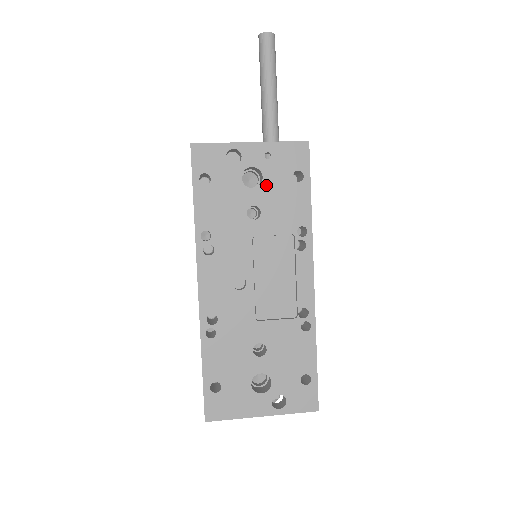
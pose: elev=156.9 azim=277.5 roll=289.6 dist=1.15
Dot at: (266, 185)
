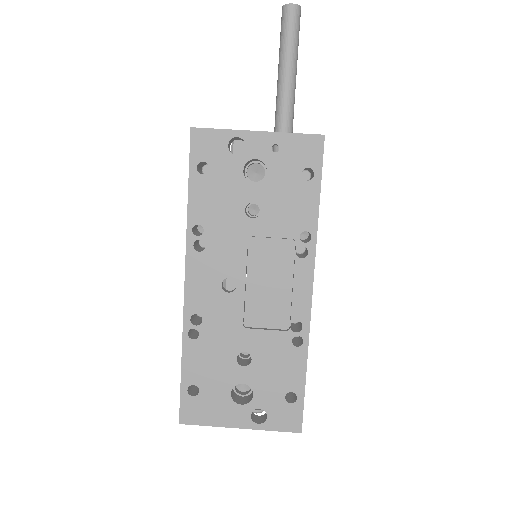
Dot at: (270, 181)
